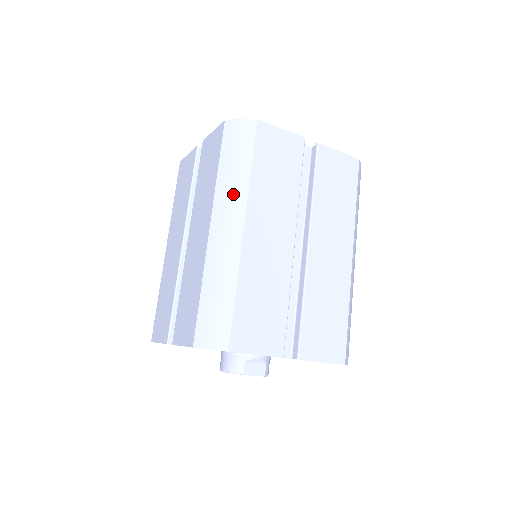
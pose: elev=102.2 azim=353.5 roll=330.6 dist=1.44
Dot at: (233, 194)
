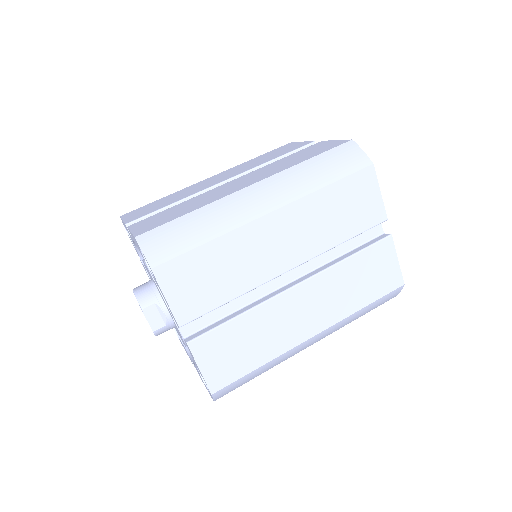
Dot at: (294, 185)
